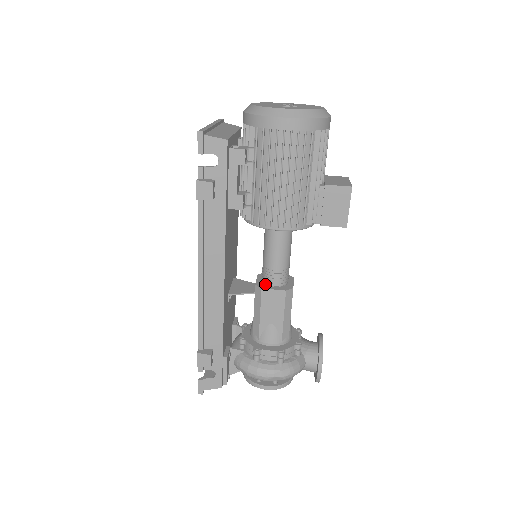
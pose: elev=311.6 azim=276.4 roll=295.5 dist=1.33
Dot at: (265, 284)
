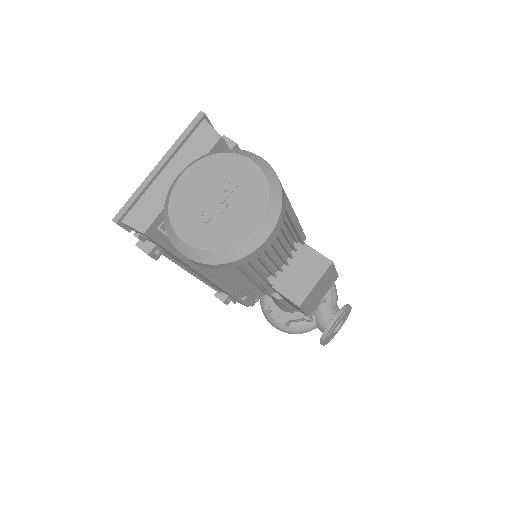
Dot at: occluded
